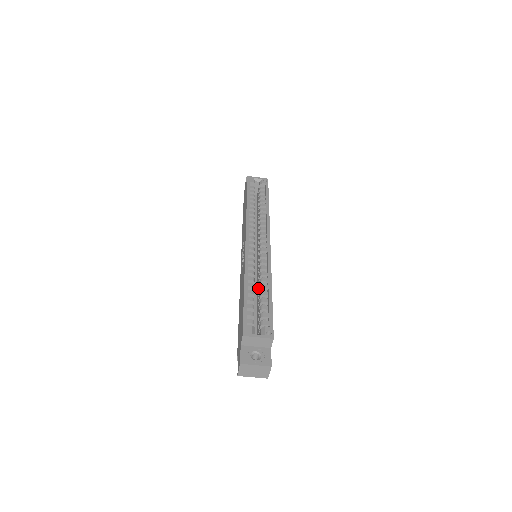
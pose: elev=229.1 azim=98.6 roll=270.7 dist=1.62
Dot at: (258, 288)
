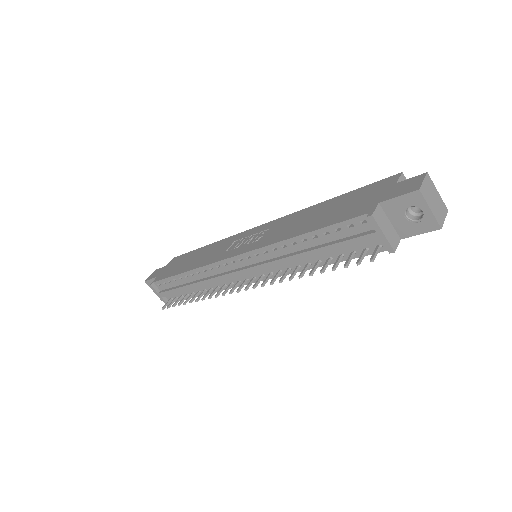
Dot at: occluded
